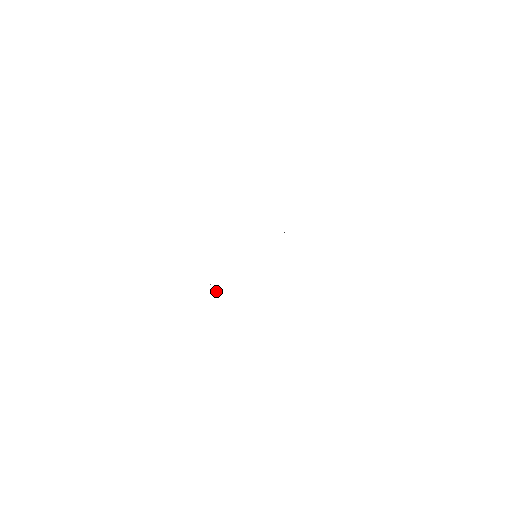
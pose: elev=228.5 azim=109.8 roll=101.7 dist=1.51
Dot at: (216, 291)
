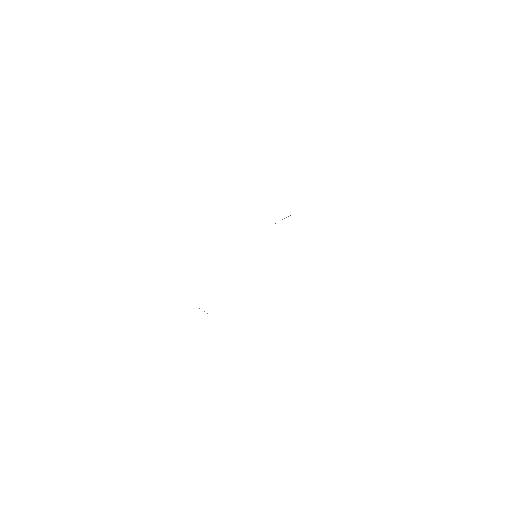
Dot at: occluded
